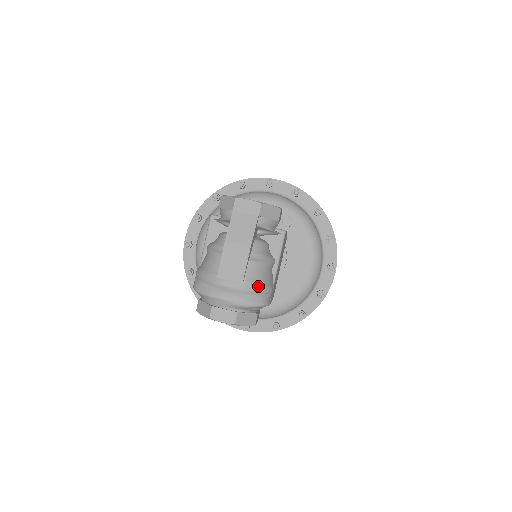
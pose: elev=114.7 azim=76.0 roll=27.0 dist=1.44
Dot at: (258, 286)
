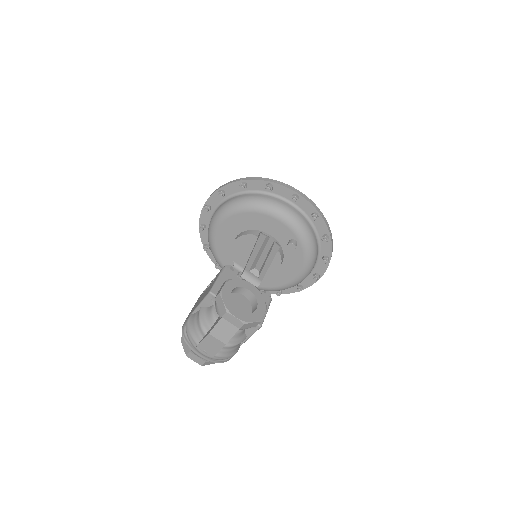
Dot at: (225, 357)
